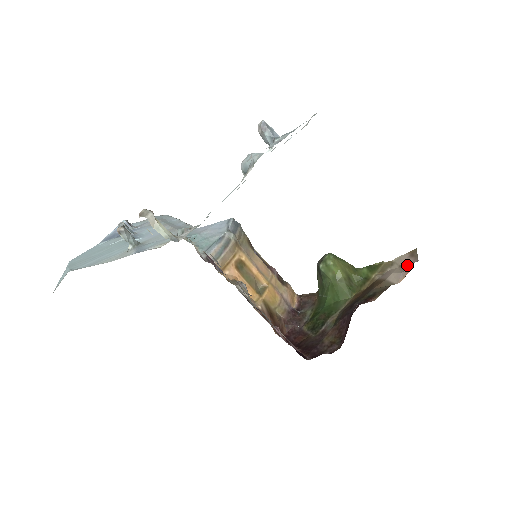
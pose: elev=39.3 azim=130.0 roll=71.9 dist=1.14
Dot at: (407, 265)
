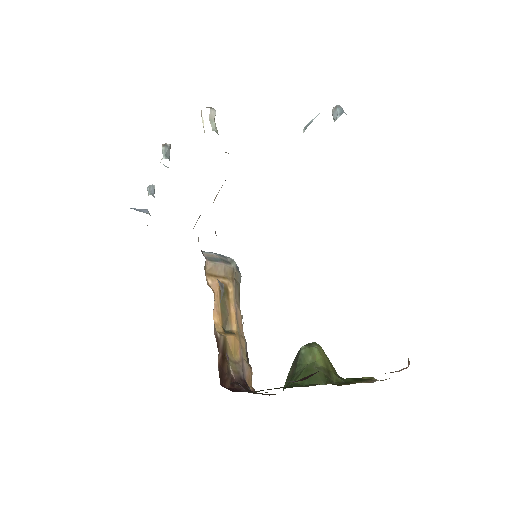
Dot at: occluded
